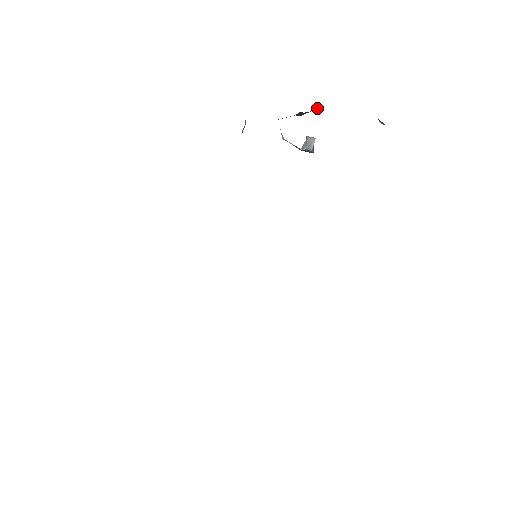
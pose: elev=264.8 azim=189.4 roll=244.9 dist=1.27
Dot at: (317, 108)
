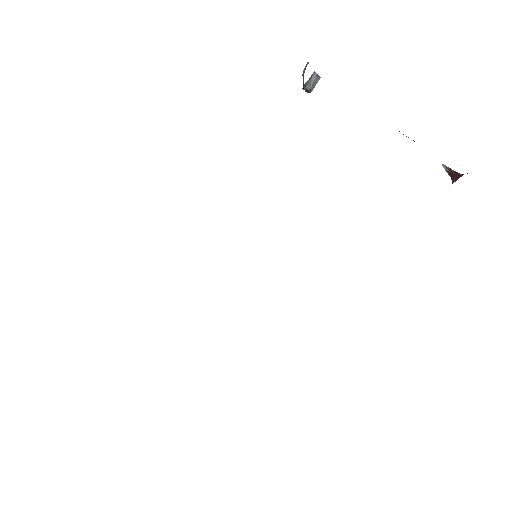
Dot at: occluded
